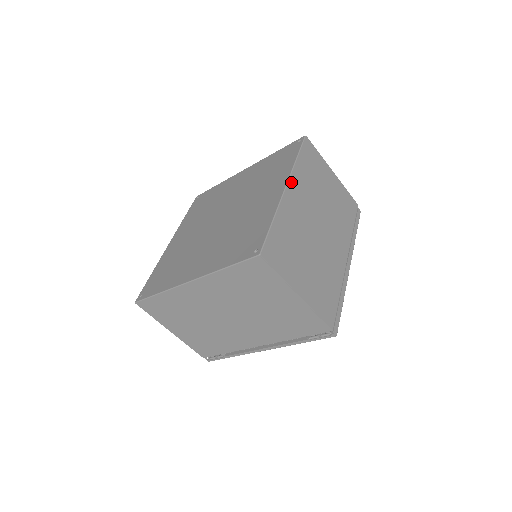
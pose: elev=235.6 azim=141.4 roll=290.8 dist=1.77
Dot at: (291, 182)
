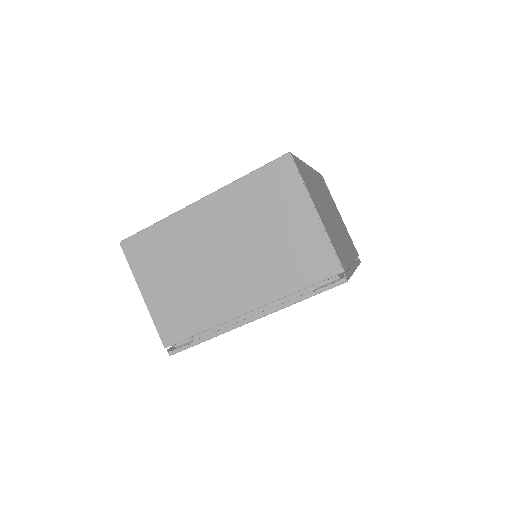
Dot at: (312, 170)
